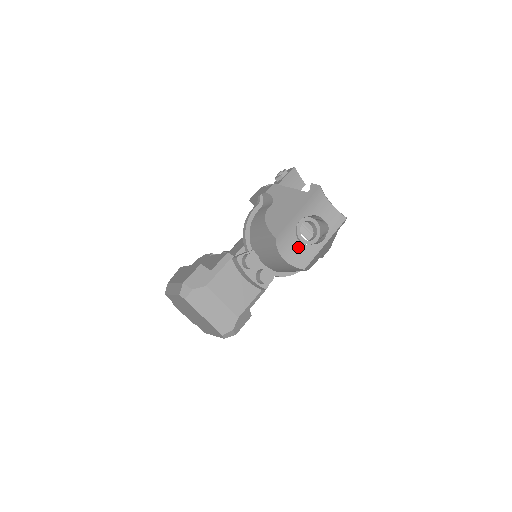
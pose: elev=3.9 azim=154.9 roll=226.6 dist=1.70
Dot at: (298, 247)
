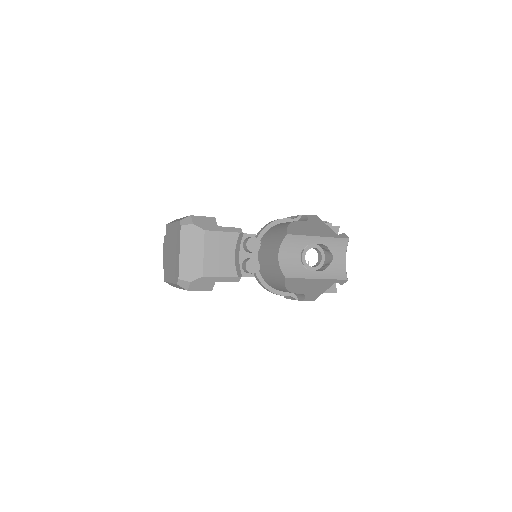
Dot at: (296, 260)
